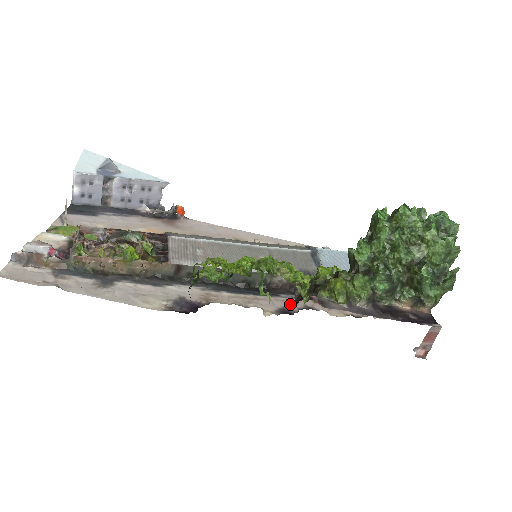
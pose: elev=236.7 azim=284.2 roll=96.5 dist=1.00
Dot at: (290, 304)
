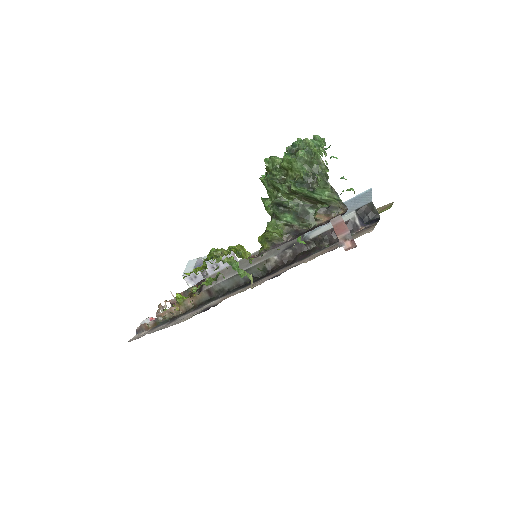
Dot at: (280, 273)
